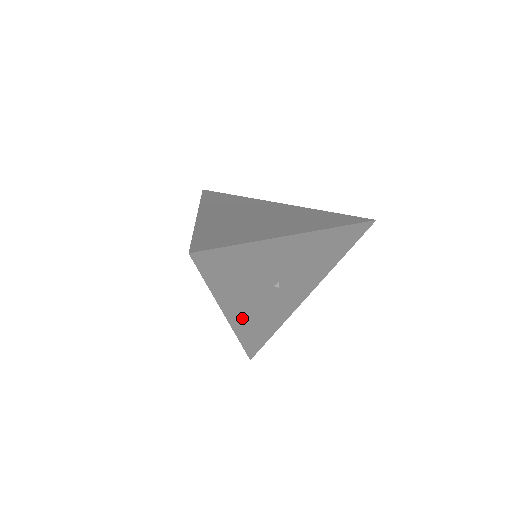
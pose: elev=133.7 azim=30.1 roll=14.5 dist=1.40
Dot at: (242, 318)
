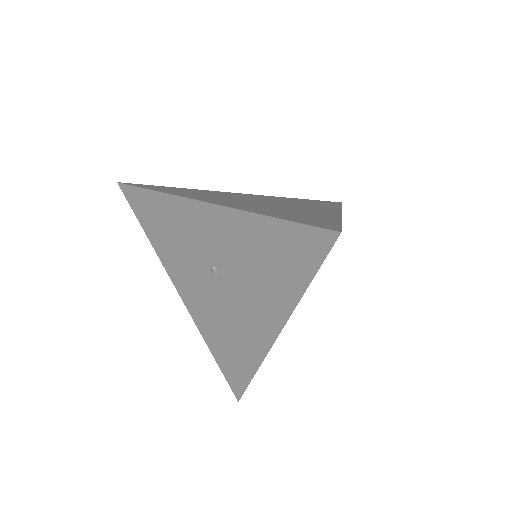
Dot at: occluded
